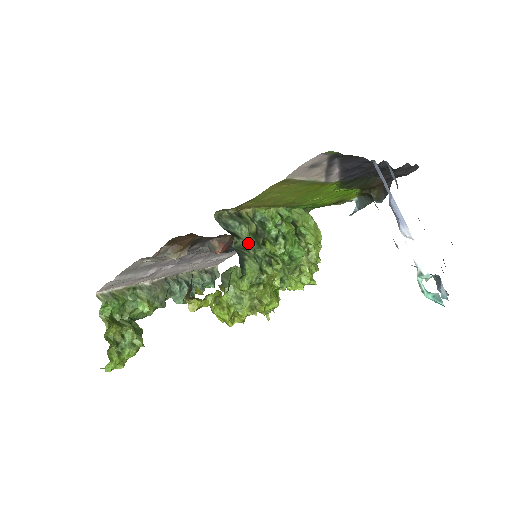
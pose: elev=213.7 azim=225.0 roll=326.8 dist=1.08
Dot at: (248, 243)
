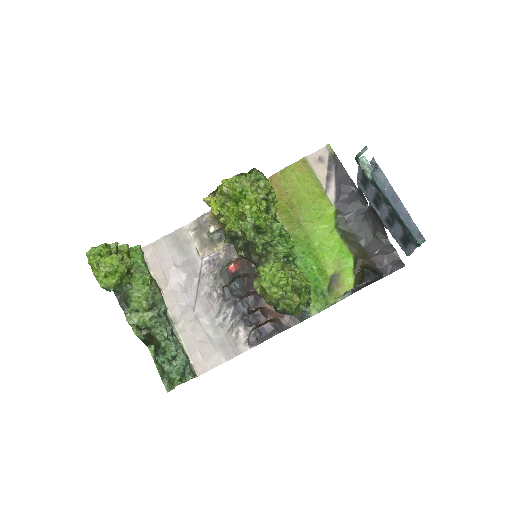
Dot at: (267, 180)
